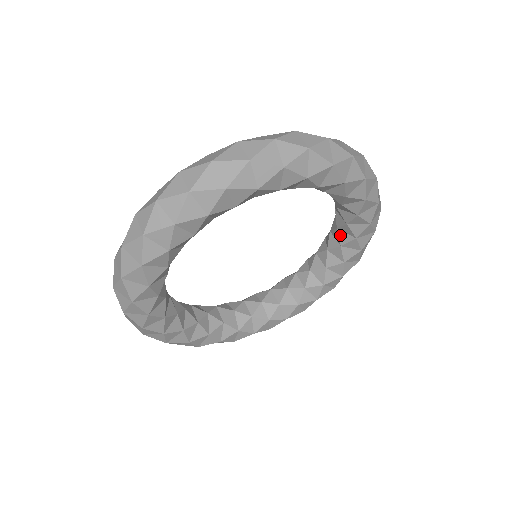
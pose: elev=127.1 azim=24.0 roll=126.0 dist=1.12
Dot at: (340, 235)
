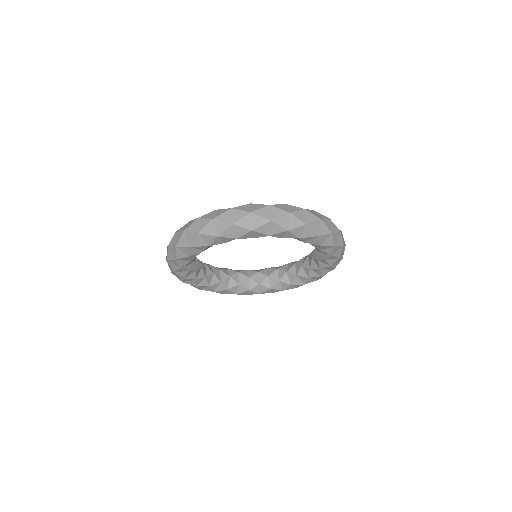
Dot at: (312, 262)
